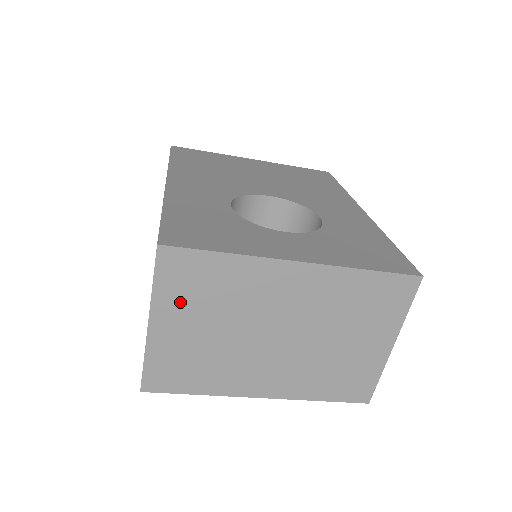
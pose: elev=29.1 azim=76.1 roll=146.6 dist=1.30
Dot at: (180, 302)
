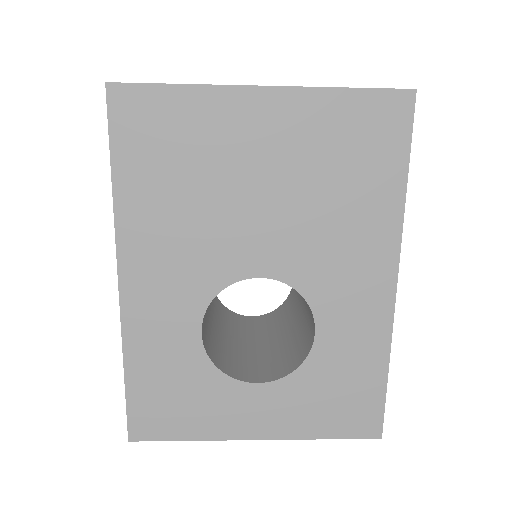
Dot at: occluded
